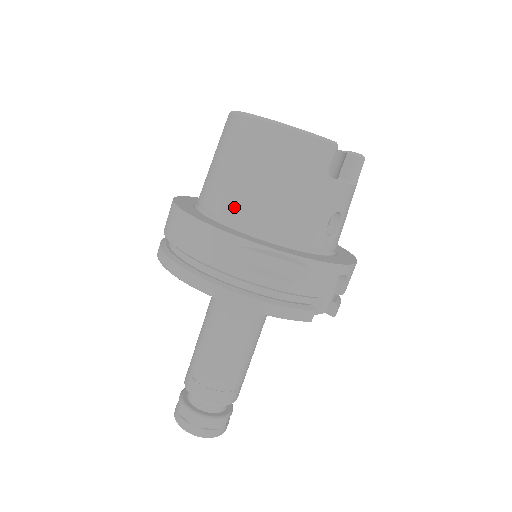
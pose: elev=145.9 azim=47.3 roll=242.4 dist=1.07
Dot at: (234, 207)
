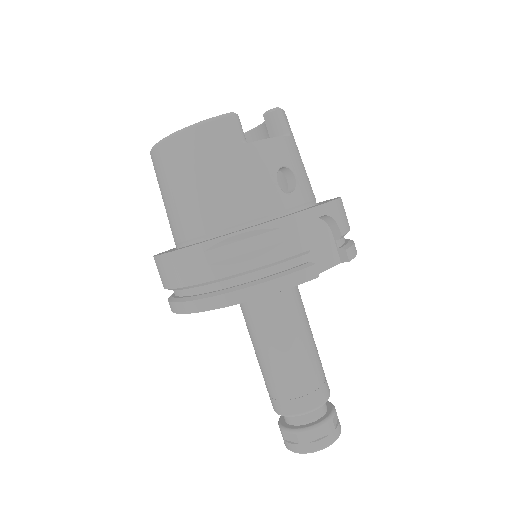
Dot at: (190, 224)
